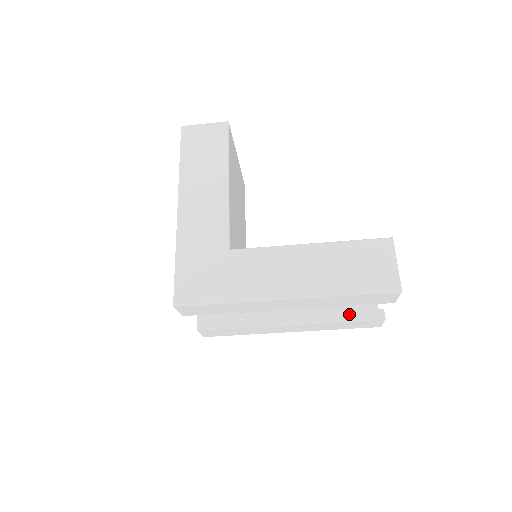
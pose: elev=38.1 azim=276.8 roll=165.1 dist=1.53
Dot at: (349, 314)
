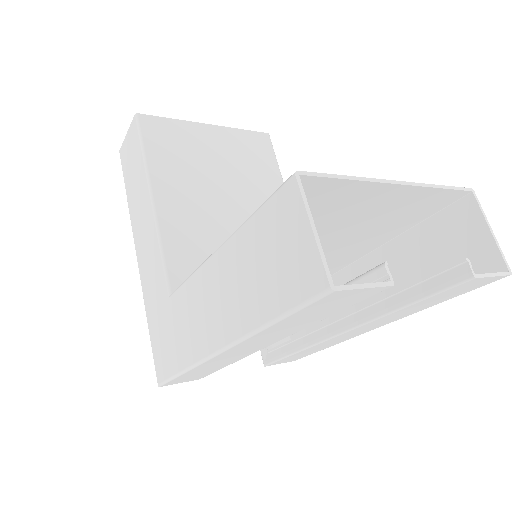
Dot at: (410, 289)
